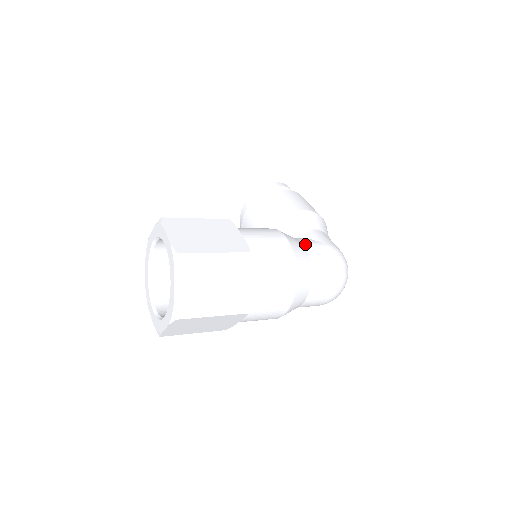
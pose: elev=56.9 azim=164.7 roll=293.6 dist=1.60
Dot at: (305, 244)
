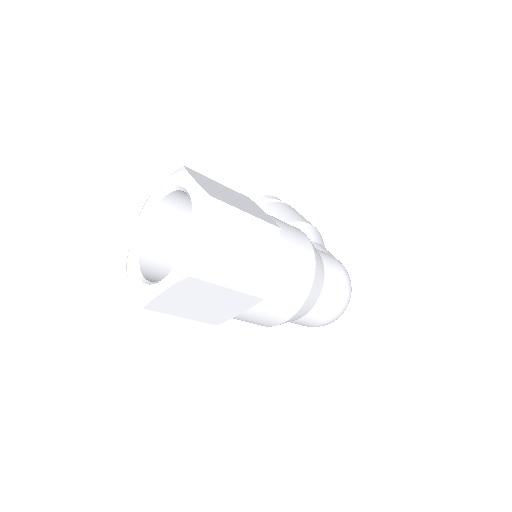
Dot at: (318, 250)
